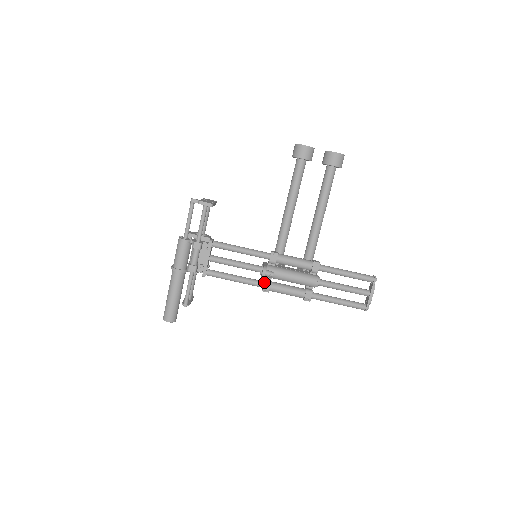
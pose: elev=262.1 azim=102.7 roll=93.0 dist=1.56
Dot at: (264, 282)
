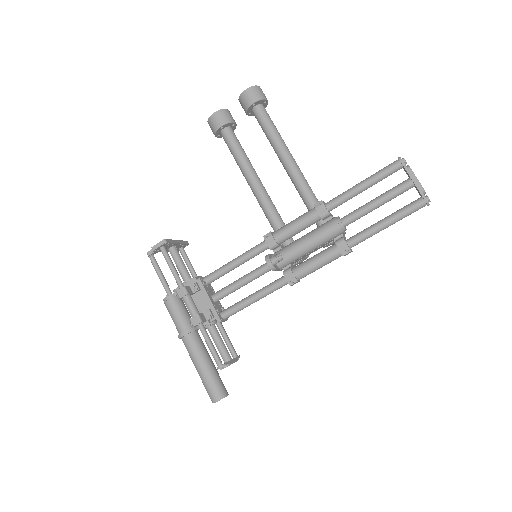
Dot at: (283, 274)
